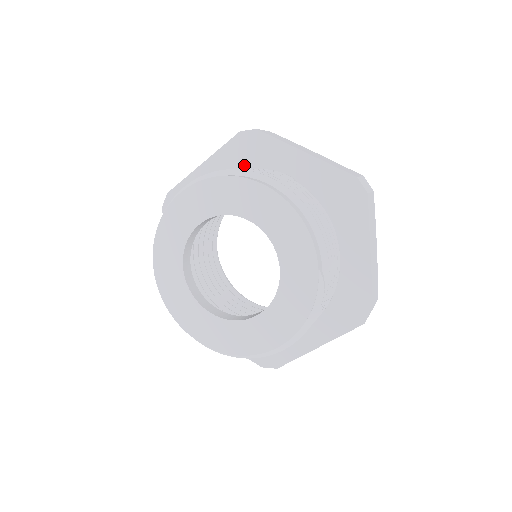
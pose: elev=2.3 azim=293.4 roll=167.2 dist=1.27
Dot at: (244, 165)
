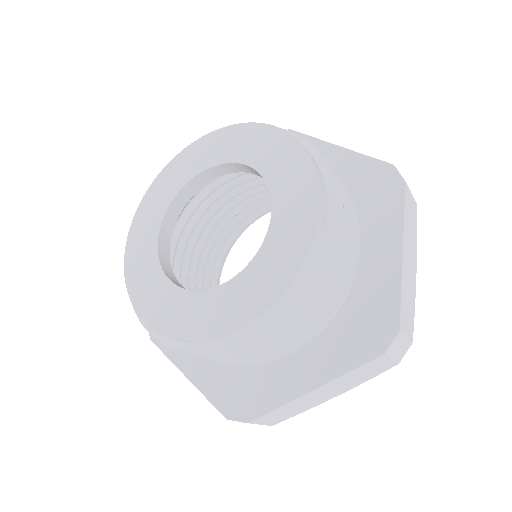
Dot at: occluded
